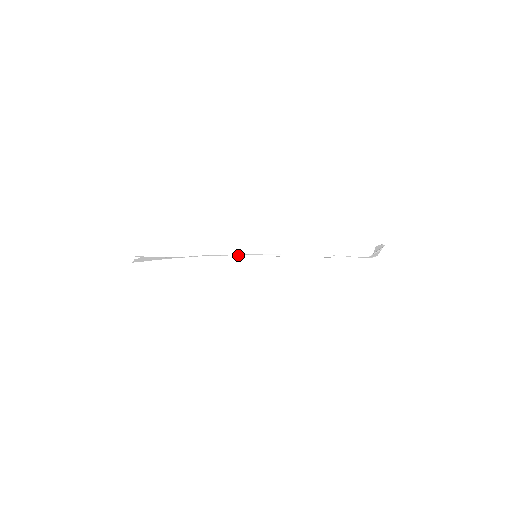
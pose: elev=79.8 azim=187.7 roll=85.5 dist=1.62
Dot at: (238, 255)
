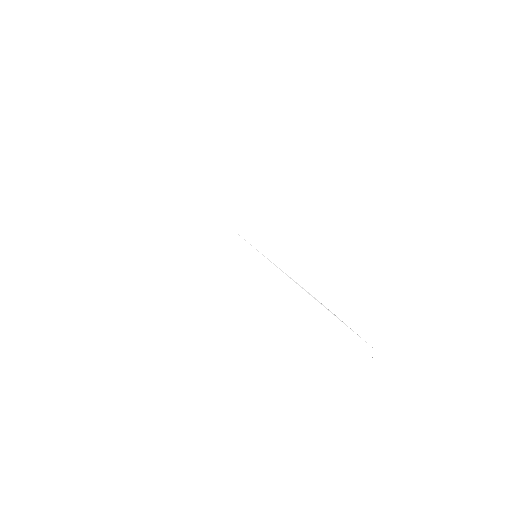
Dot at: occluded
